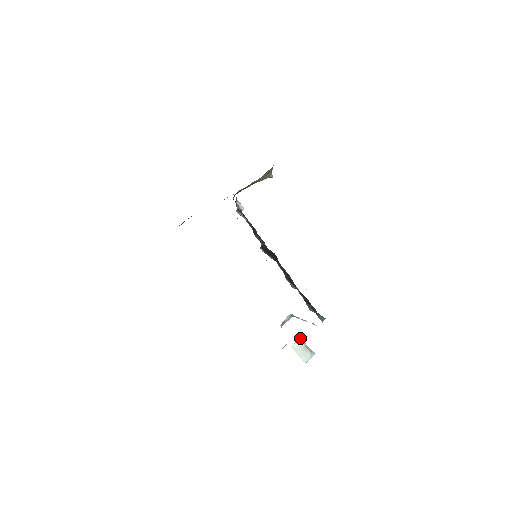
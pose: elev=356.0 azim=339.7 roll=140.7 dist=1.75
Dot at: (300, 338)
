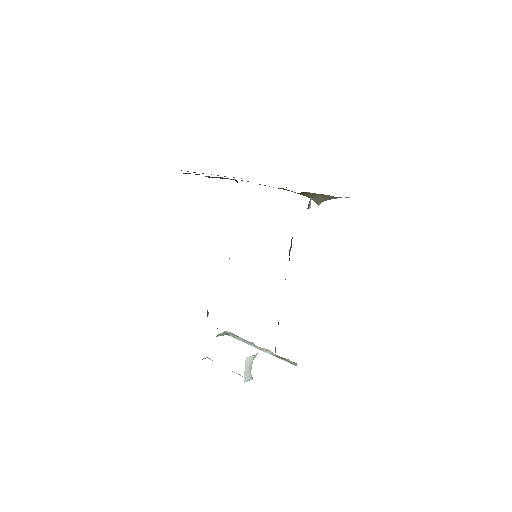
Dot at: (255, 355)
